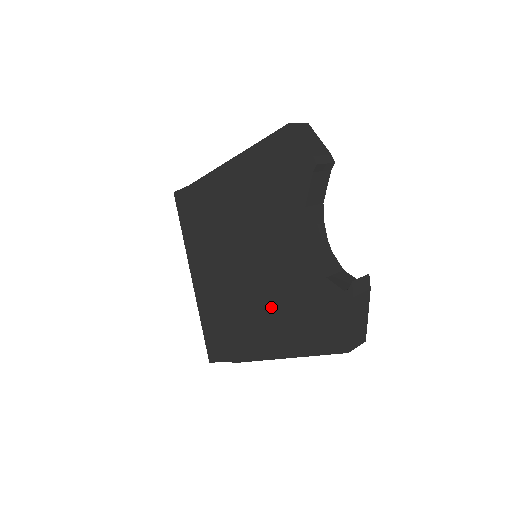
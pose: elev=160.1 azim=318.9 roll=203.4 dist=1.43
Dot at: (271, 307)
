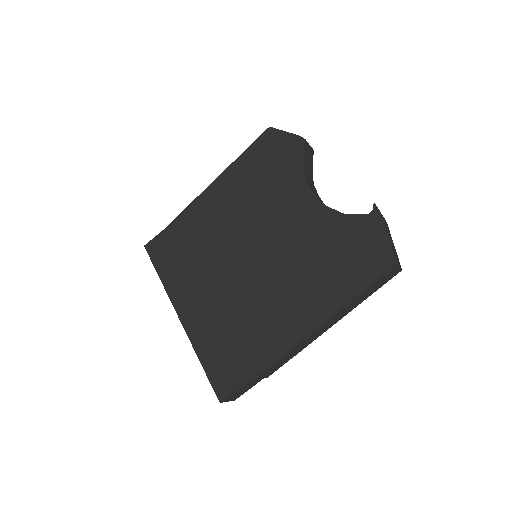
Dot at: (292, 280)
